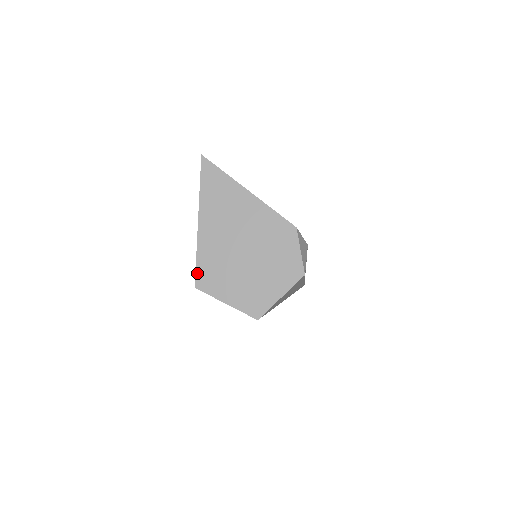
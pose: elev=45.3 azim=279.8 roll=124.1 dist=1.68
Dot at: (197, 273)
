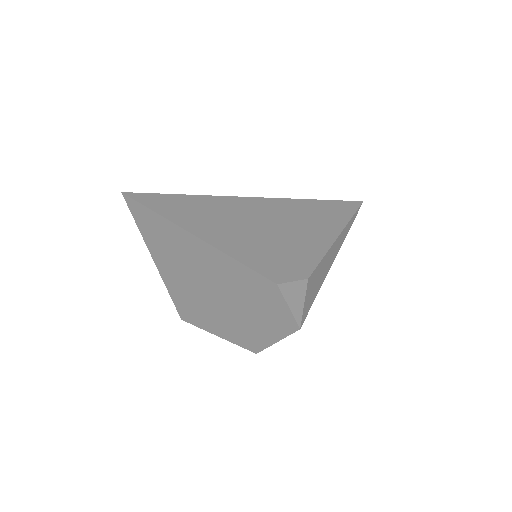
Dot at: (178, 309)
